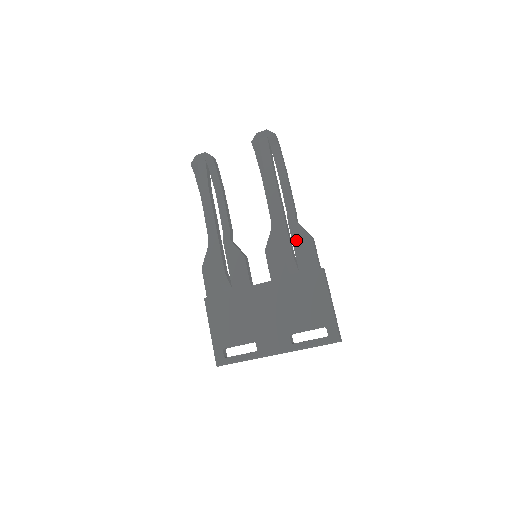
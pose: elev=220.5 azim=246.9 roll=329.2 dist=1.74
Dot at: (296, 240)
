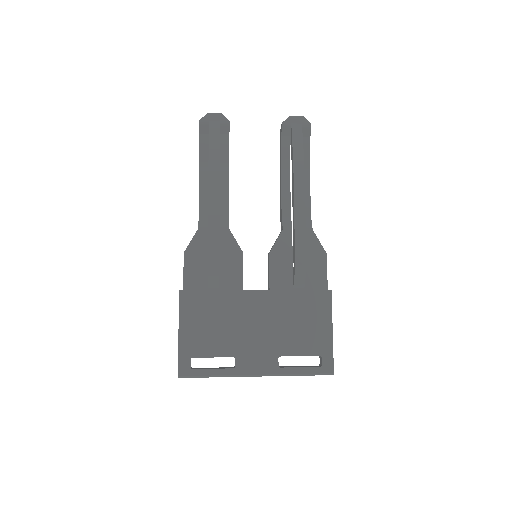
Dot at: (308, 251)
